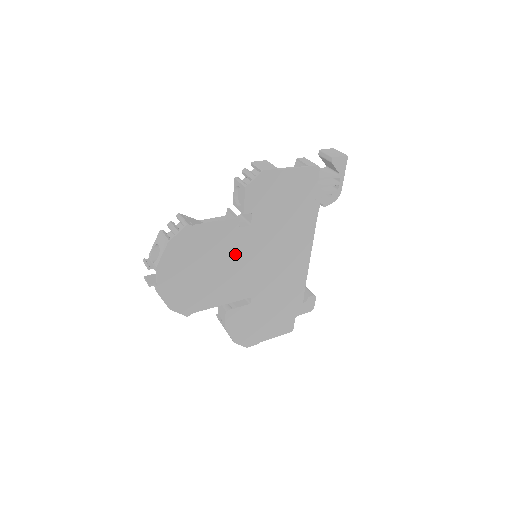
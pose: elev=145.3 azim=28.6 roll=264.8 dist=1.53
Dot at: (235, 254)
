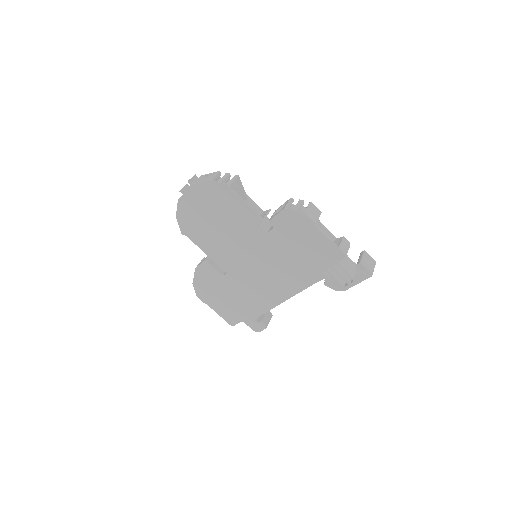
Dot at: (241, 237)
